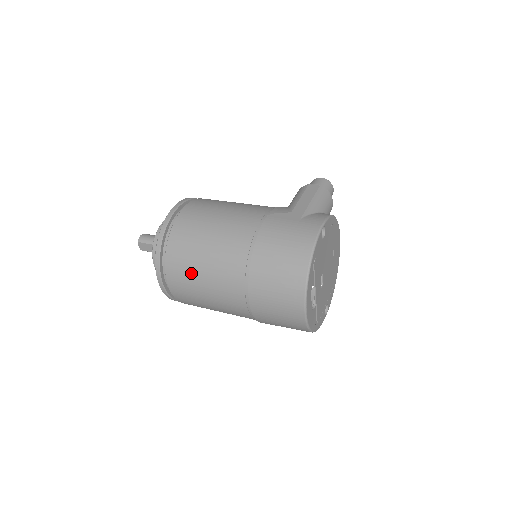
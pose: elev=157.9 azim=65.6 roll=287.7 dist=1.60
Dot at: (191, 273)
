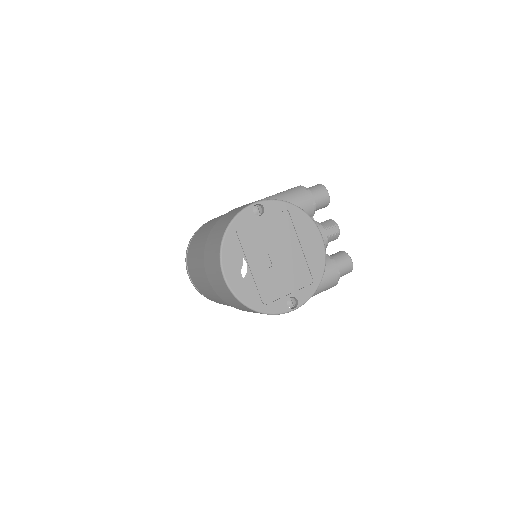
Dot at: (192, 260)
